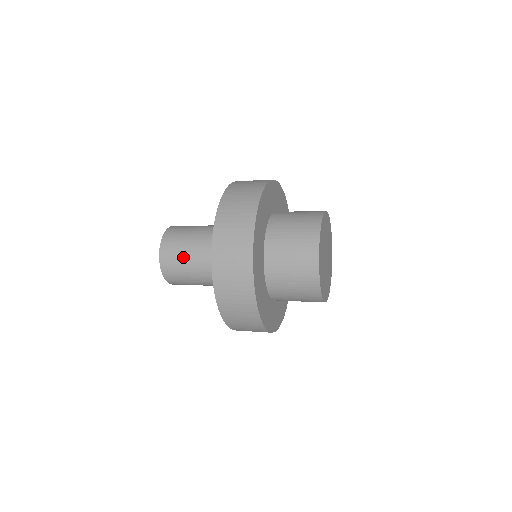
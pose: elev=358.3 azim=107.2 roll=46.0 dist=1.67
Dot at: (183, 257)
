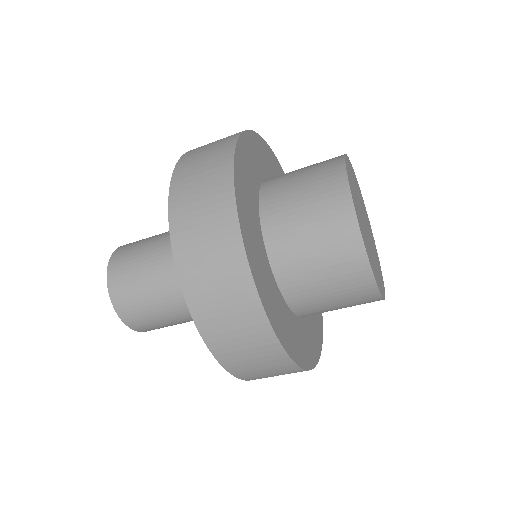
Dot at: (151, 237)
